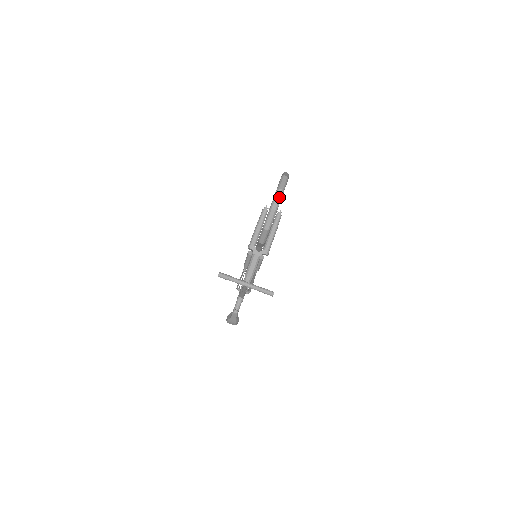
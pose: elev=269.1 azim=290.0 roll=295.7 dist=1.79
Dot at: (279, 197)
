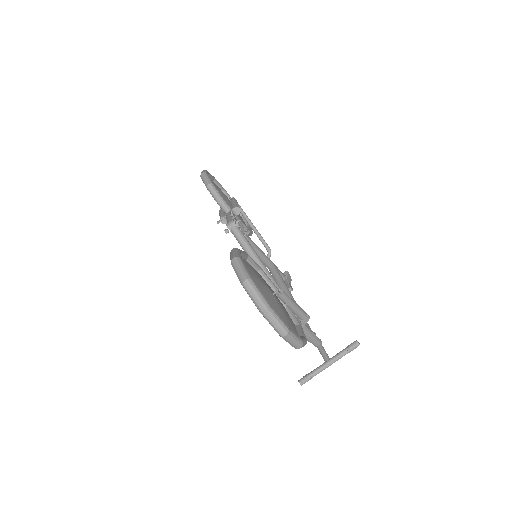
Dot at: (292, 339)
